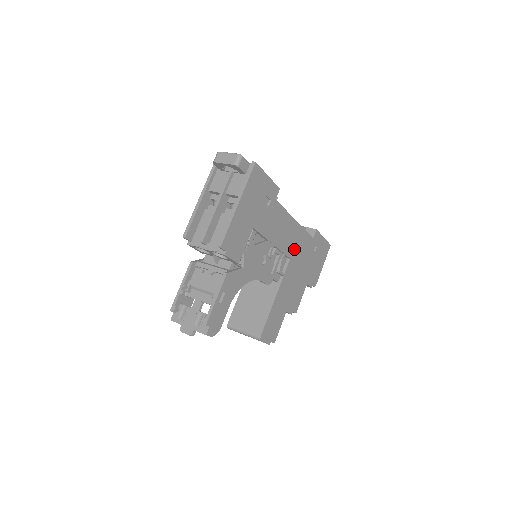
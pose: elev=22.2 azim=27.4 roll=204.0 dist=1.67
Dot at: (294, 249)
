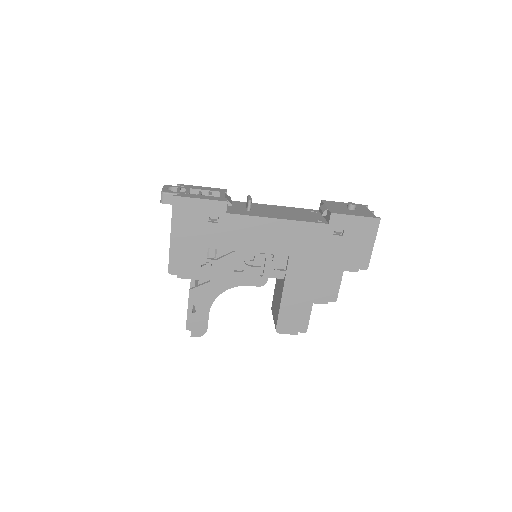
Dot at: (292, 245)
